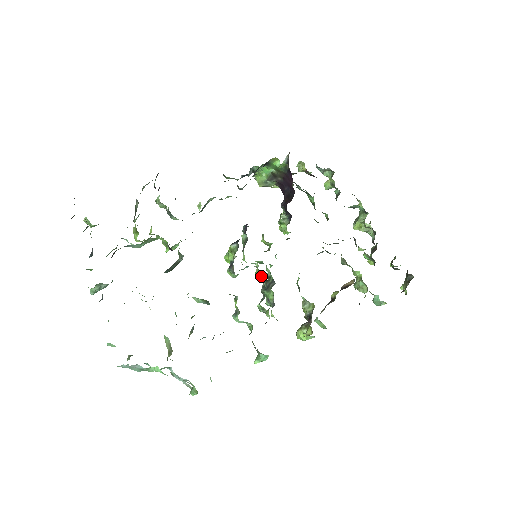
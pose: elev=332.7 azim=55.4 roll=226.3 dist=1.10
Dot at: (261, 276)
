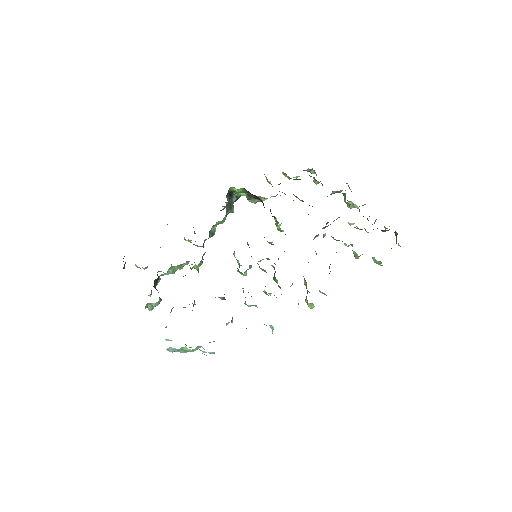
Dot at: (262, 269)
